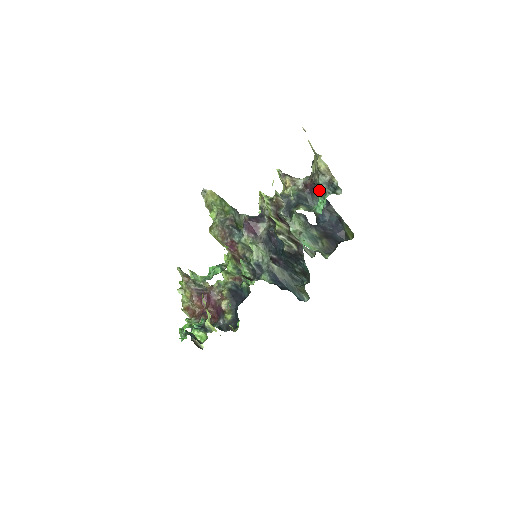
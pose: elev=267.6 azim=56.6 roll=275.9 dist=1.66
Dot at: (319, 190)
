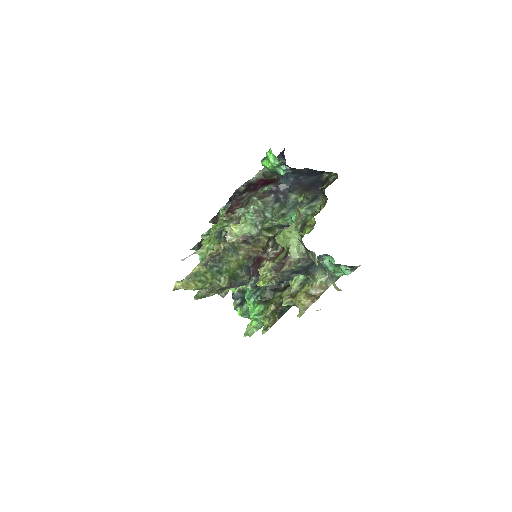
Dot at: occluded
